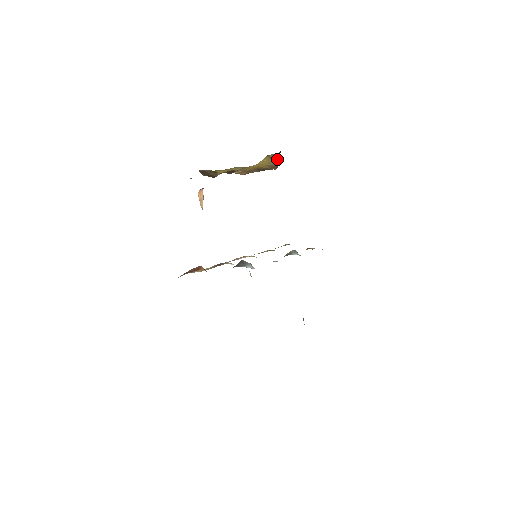
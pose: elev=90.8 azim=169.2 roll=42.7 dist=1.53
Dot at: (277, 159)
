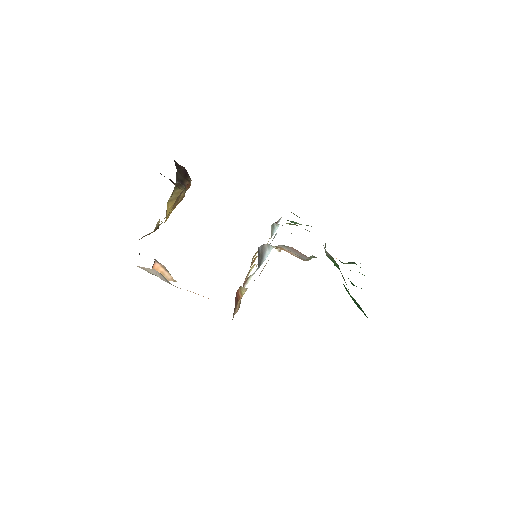
Dot at: (179, 192)
